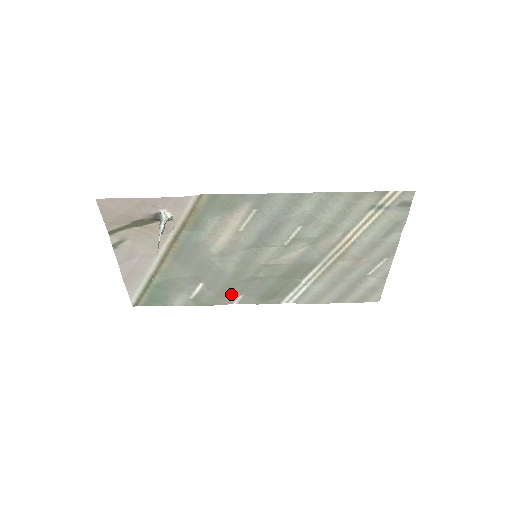
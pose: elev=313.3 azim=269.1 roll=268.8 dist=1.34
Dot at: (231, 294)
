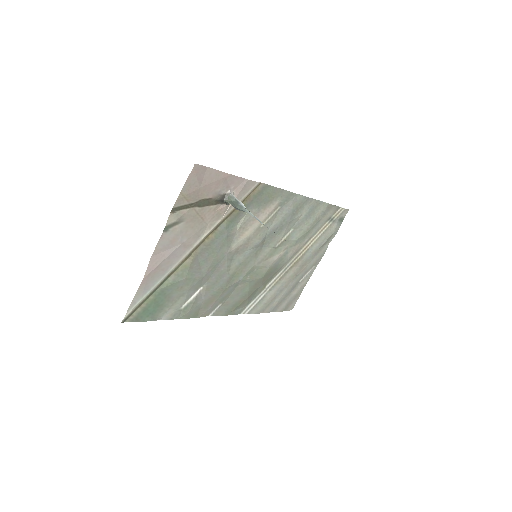
Dot at: (215, 302)
